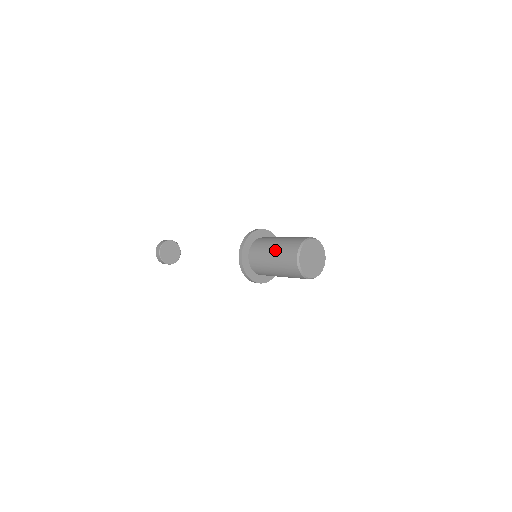
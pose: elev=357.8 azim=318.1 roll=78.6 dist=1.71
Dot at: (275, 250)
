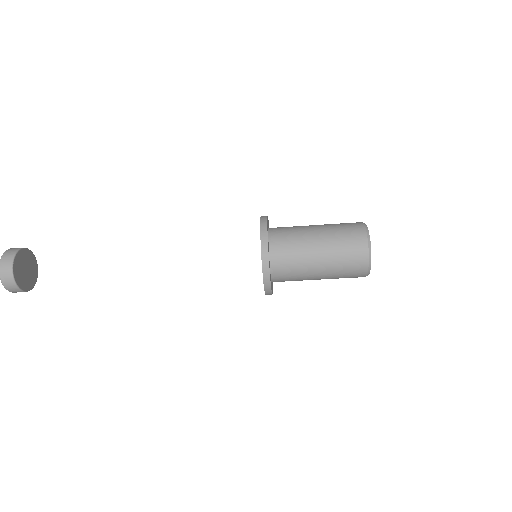
Dot at: (324, 237)
